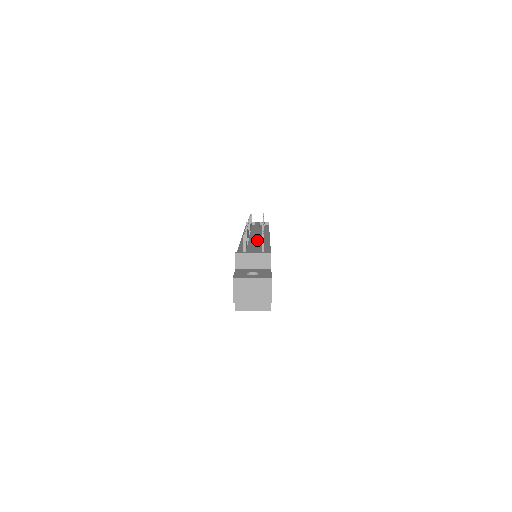
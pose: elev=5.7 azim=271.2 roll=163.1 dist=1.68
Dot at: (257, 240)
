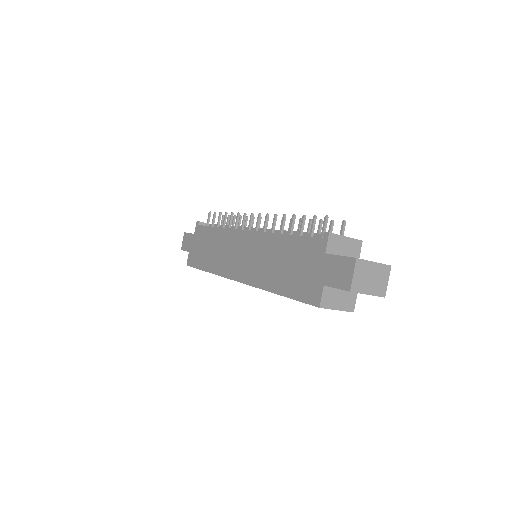
Dot at: occluded
